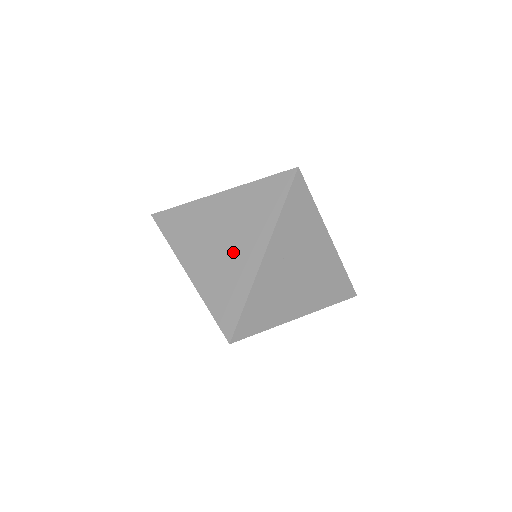
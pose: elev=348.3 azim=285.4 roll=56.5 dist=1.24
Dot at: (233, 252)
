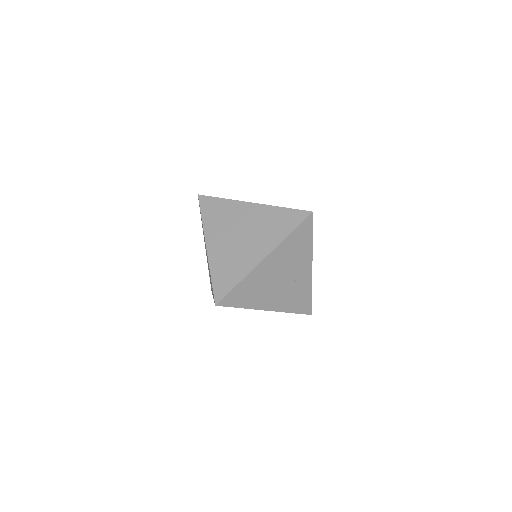
Dot at: occluded
